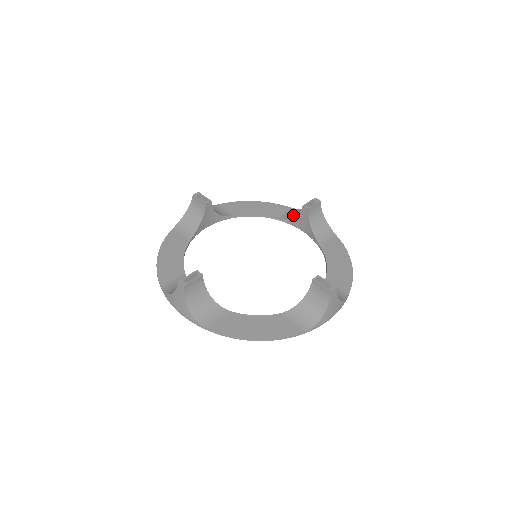
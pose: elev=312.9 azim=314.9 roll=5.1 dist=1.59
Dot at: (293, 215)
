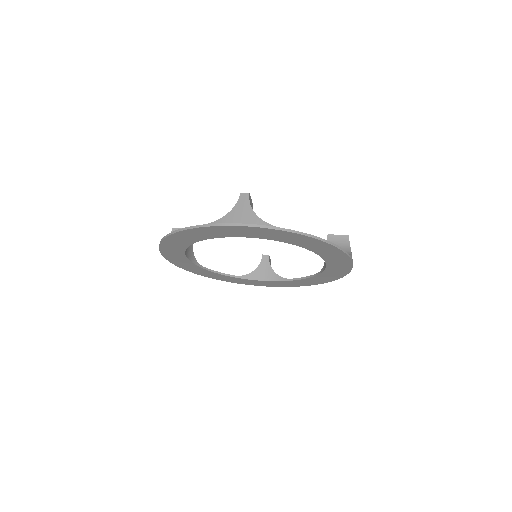
Dot at: occluded
